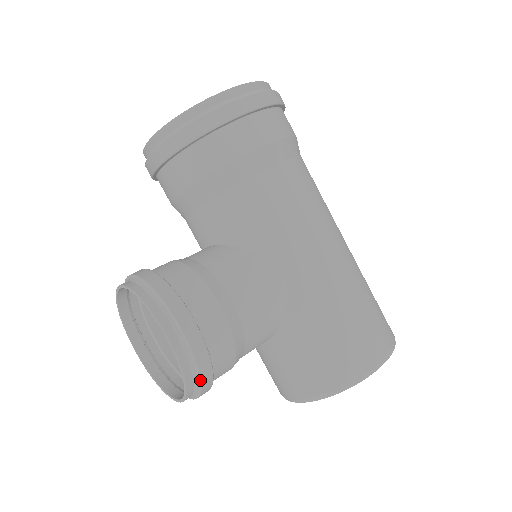
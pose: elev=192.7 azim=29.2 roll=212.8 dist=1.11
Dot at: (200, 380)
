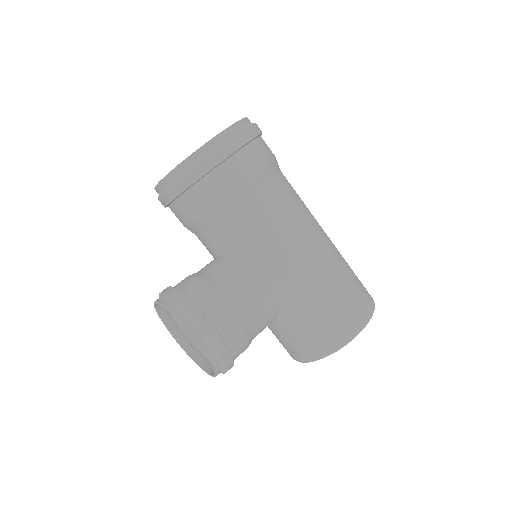
Dot at: (224, 364)
